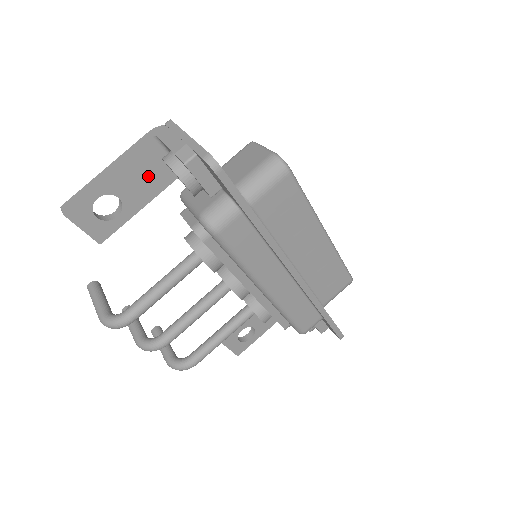
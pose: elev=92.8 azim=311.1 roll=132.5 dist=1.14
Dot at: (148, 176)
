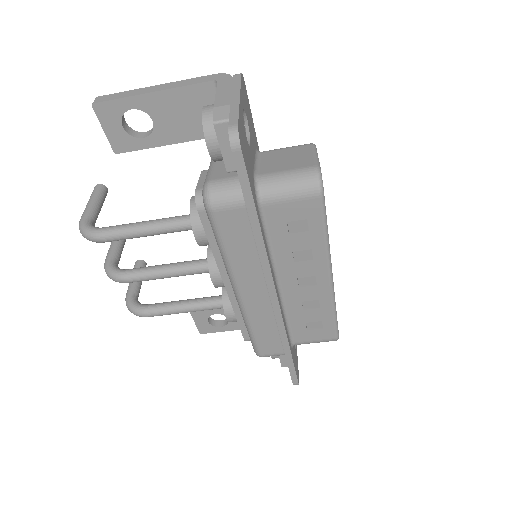
Dot at: (191, 117)
